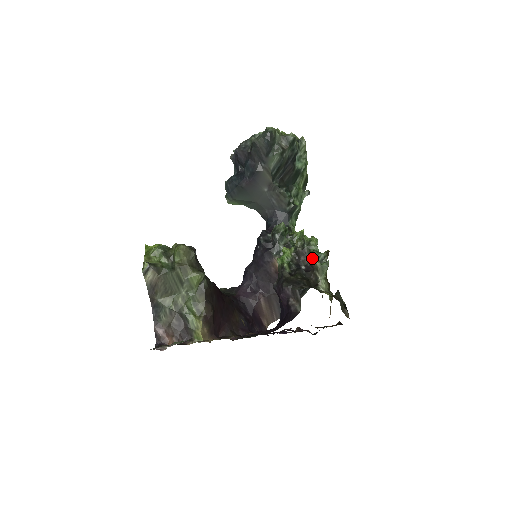
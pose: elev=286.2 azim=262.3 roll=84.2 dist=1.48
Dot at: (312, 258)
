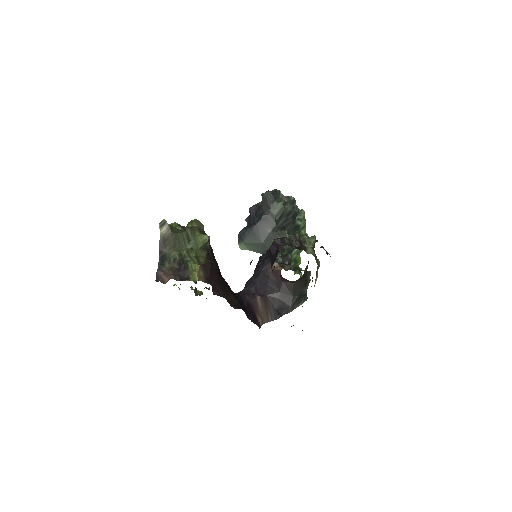
Dot at: occluded
